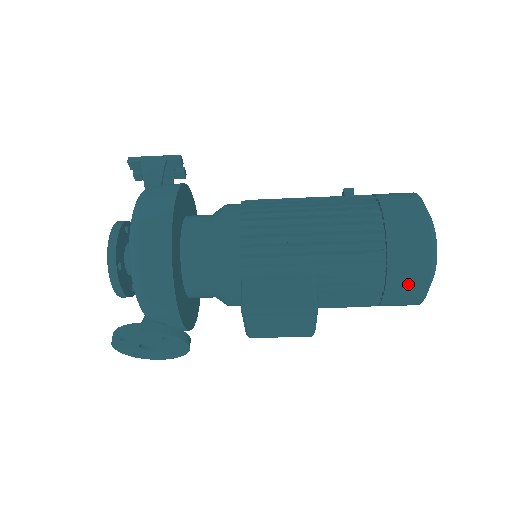
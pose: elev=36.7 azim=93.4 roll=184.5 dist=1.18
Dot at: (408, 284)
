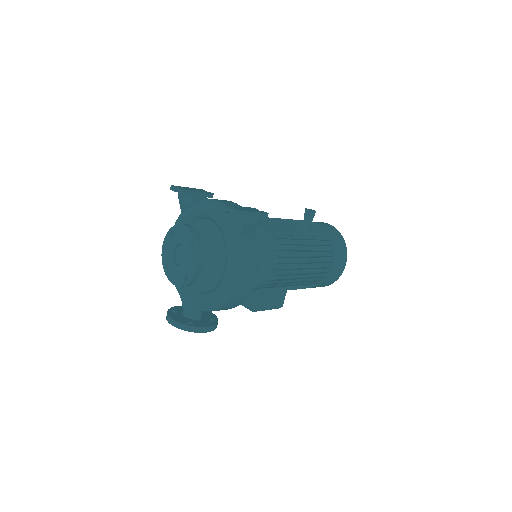
Dot at: (315, 287)
